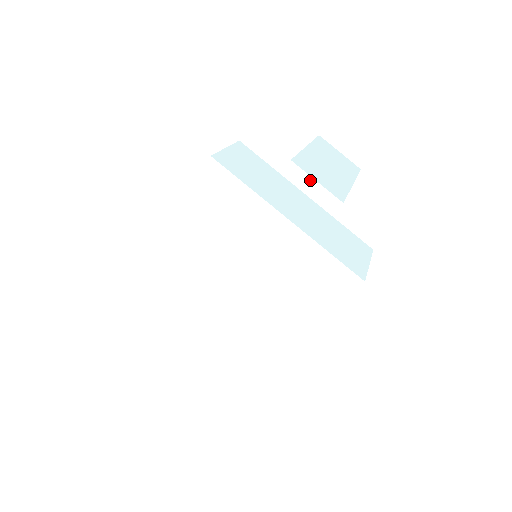
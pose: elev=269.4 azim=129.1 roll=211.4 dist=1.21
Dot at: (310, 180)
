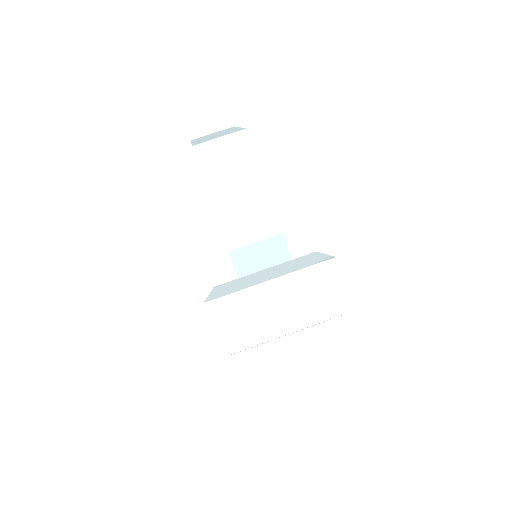
Dot at: (252, 246)
